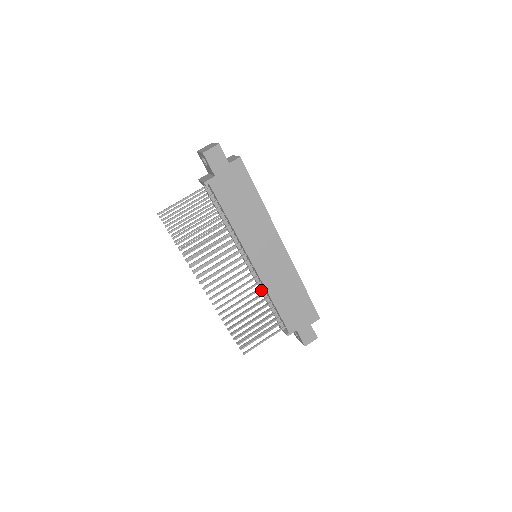
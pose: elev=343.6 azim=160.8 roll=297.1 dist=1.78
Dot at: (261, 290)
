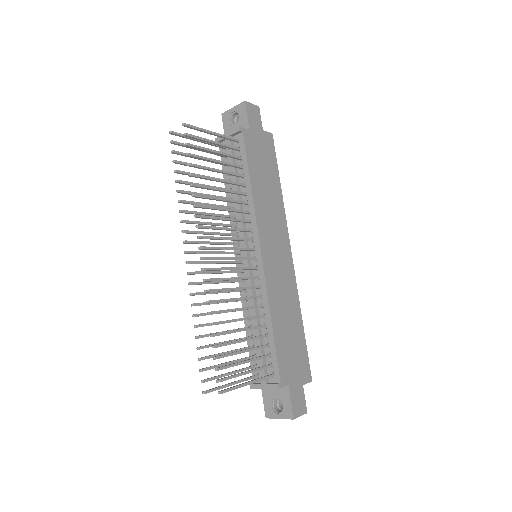
Dot at: (254, 304)
